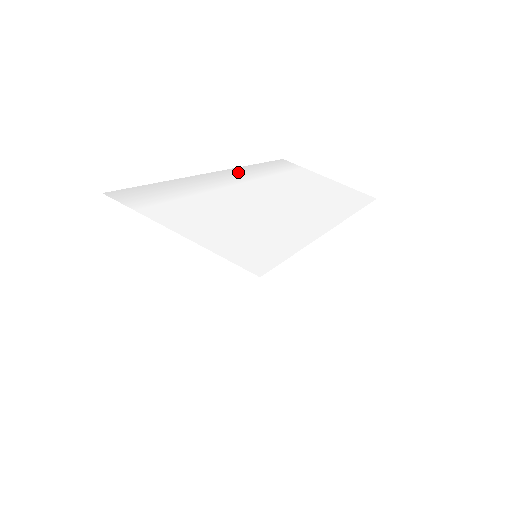
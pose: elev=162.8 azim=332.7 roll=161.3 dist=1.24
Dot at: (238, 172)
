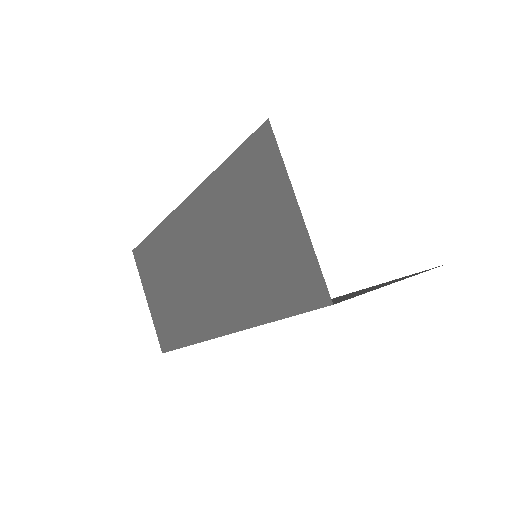
Dot at: occluded
